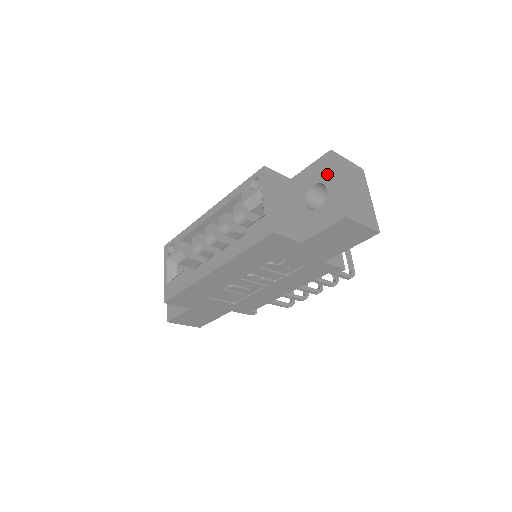
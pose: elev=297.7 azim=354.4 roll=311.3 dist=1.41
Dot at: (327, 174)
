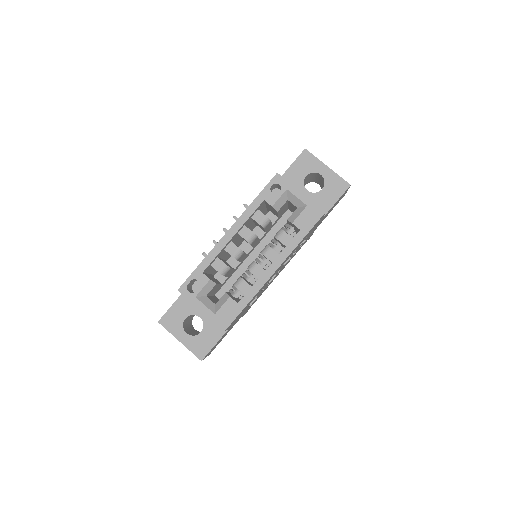
Dot at: (314, 165)
